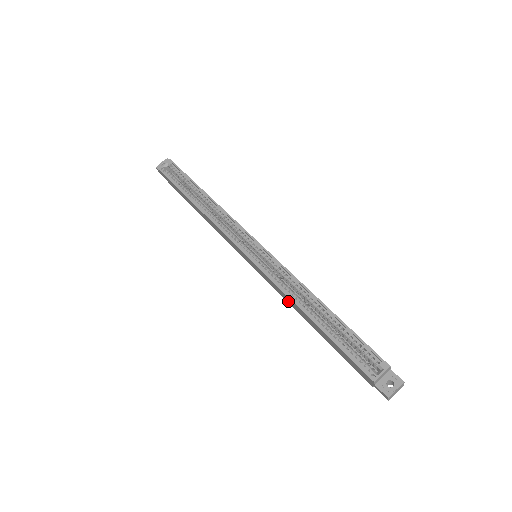
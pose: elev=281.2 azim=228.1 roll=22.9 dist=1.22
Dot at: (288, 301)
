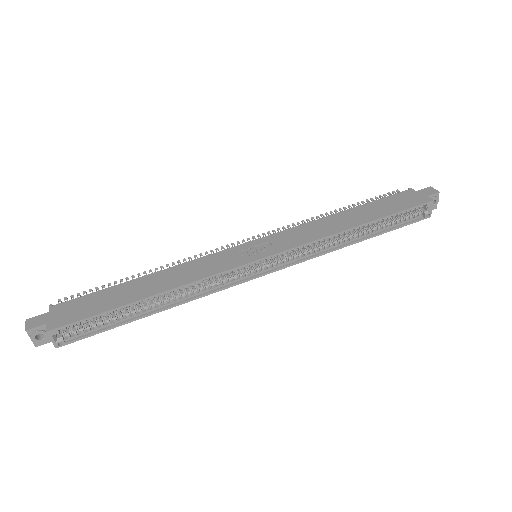
Dot at: occluded
